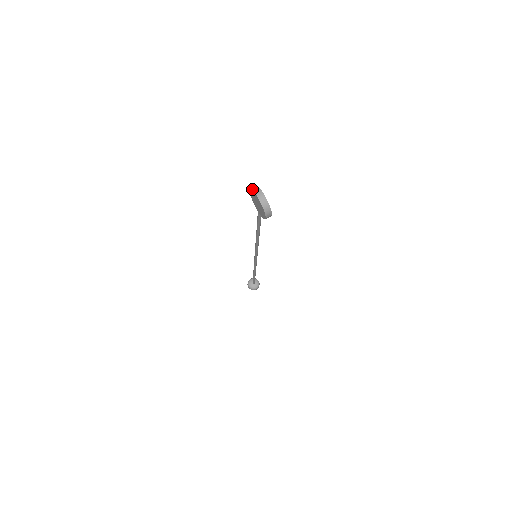
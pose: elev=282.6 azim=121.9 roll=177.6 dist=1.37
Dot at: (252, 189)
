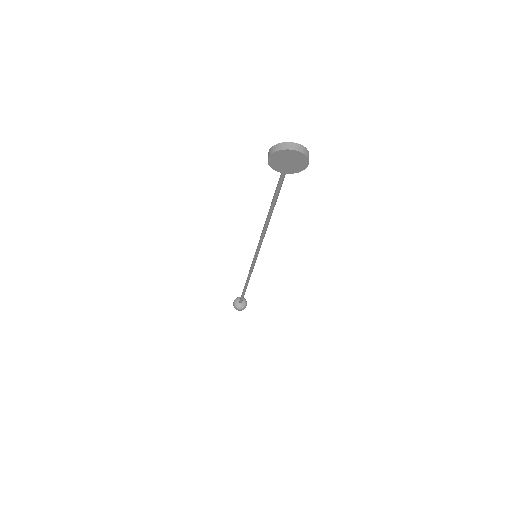
Dot at: (275, 151)
